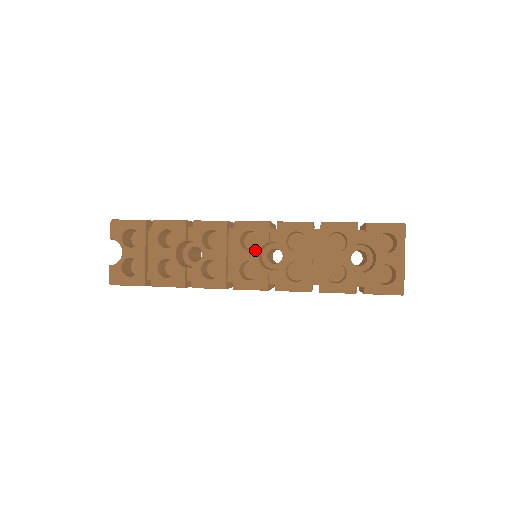
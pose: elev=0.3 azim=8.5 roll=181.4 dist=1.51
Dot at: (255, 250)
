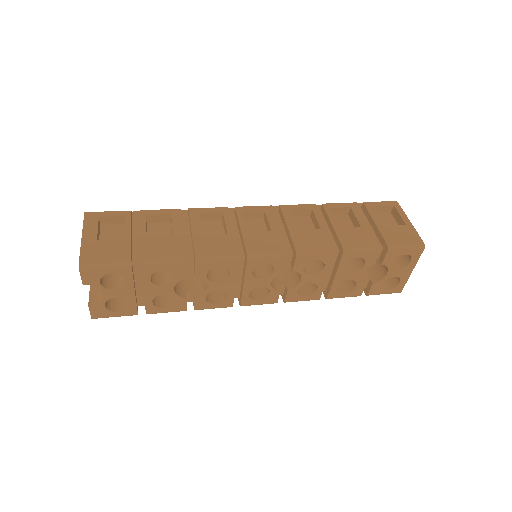
Dot at: (268, 278)
